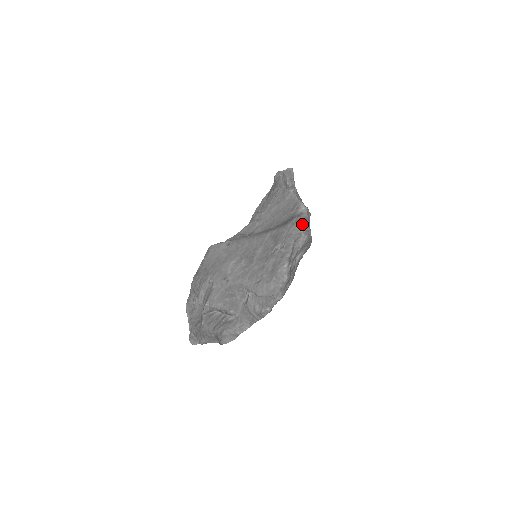
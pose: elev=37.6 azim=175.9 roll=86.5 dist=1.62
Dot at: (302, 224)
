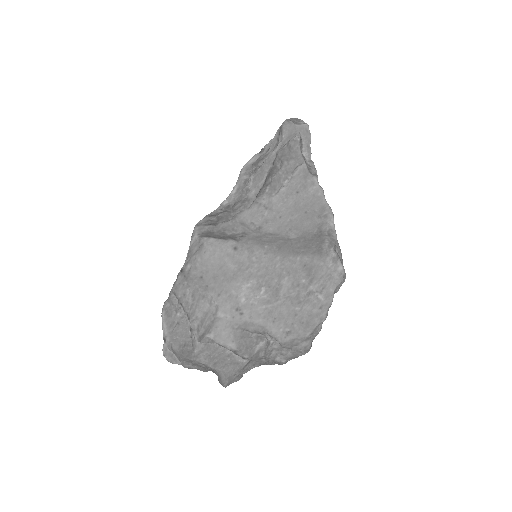
Dot at: occluded
